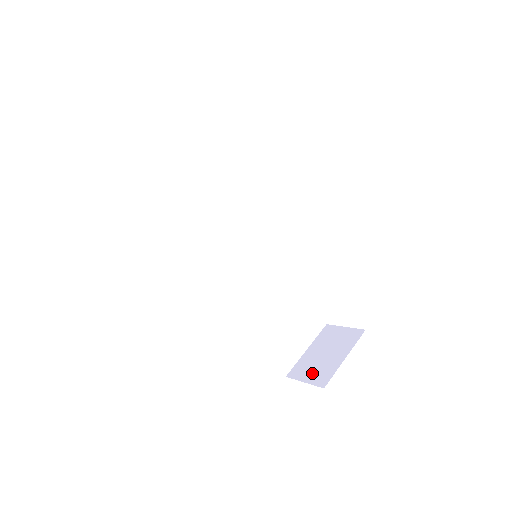
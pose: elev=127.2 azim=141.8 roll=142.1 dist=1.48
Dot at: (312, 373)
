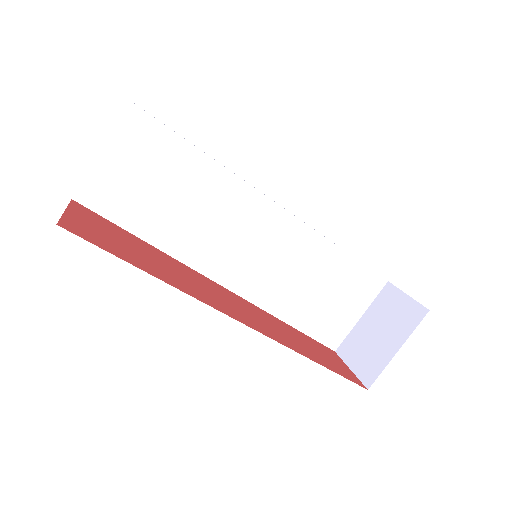
Dot at: (360, 359)
